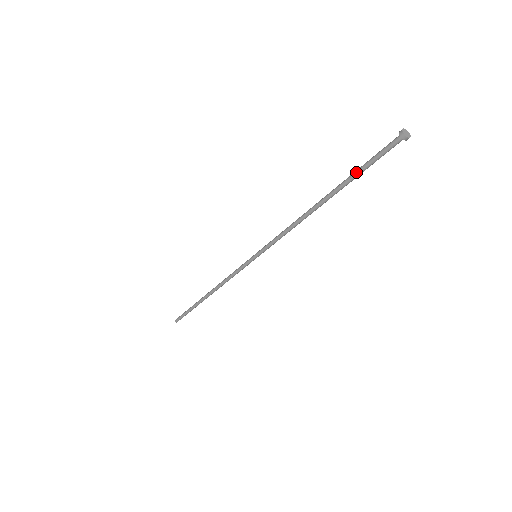
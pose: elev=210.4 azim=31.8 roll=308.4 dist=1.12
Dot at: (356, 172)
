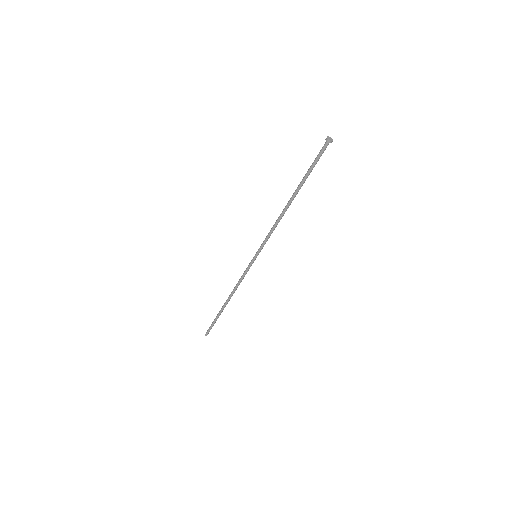
Dot at: (307, 173)
